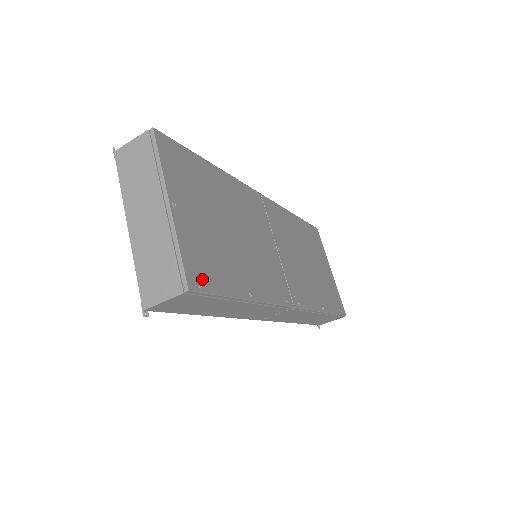
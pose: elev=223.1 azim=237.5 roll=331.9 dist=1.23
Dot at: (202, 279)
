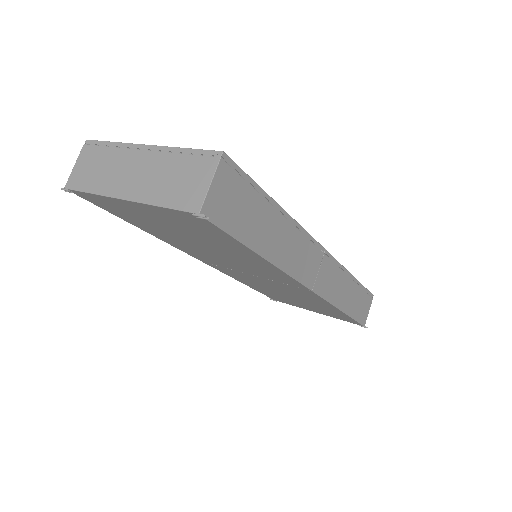
Dot at: occluded
